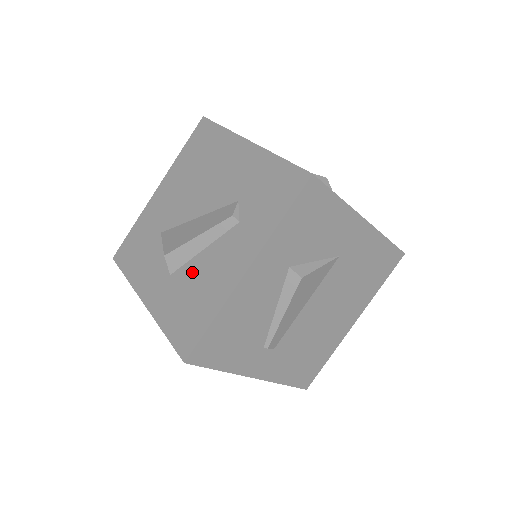
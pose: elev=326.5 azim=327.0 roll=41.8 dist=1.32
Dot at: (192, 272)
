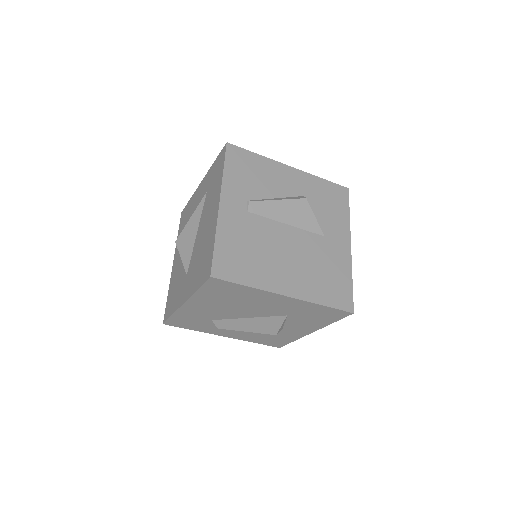
Dot at: occluded
